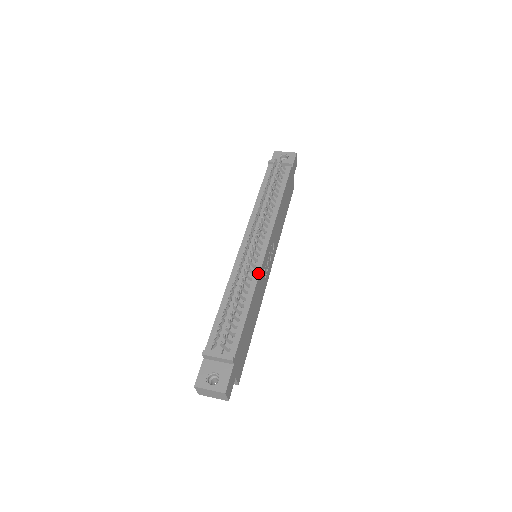
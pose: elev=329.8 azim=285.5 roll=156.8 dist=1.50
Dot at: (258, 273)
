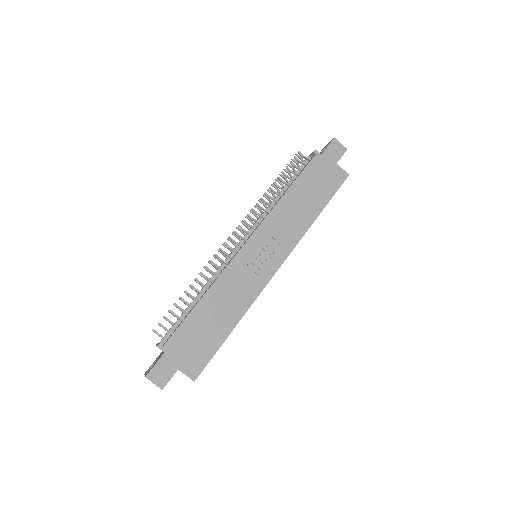
Dot at: (225, 268)
